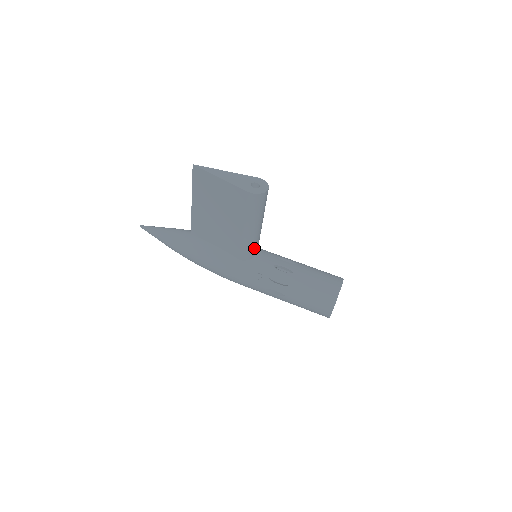
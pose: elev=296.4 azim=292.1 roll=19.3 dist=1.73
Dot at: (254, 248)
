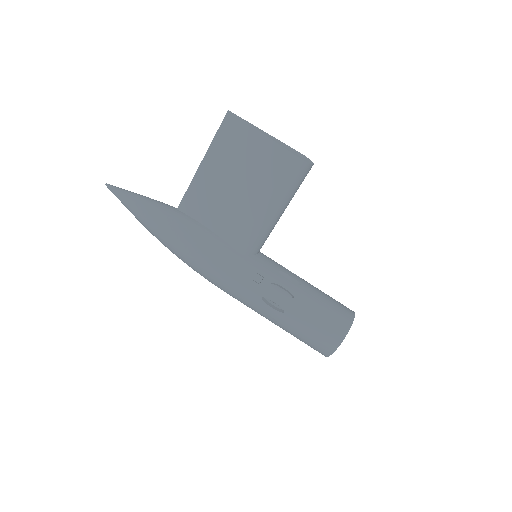
Dot at: (262, 241)
